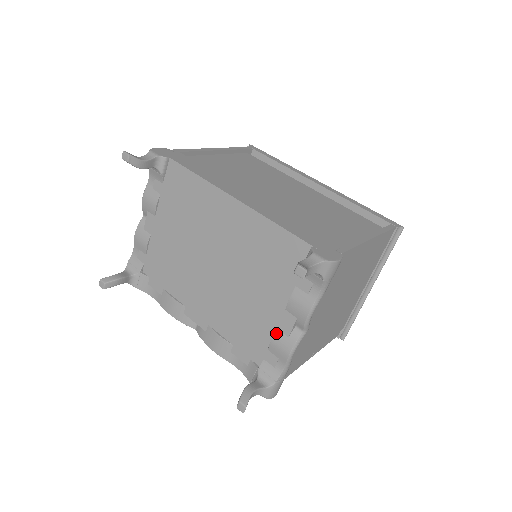
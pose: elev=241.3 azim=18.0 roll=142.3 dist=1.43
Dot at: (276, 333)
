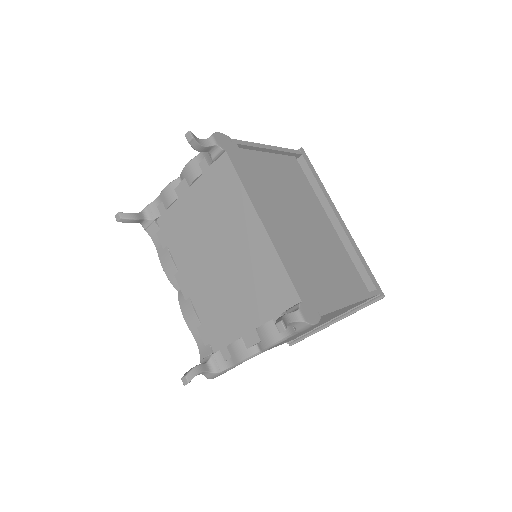
Dot at: (239, 340)
